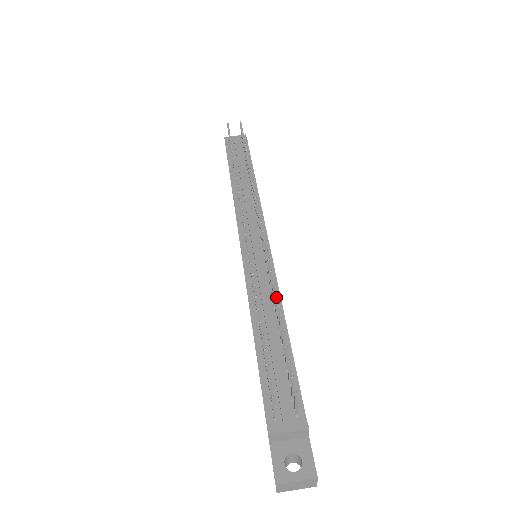
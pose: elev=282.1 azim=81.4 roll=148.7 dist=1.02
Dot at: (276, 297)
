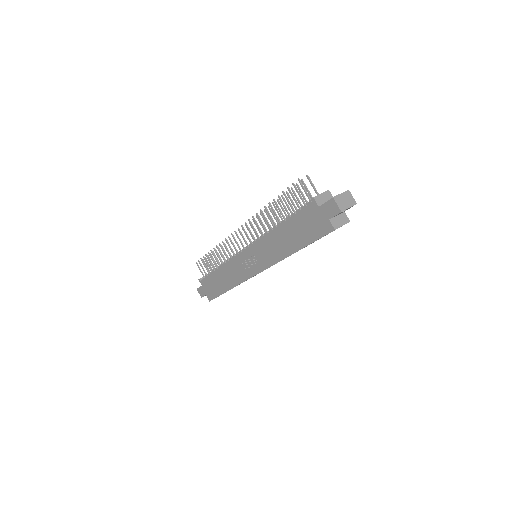
Dot at: occluded
